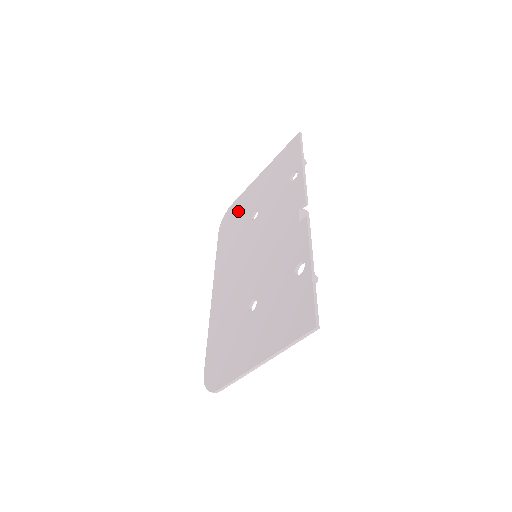
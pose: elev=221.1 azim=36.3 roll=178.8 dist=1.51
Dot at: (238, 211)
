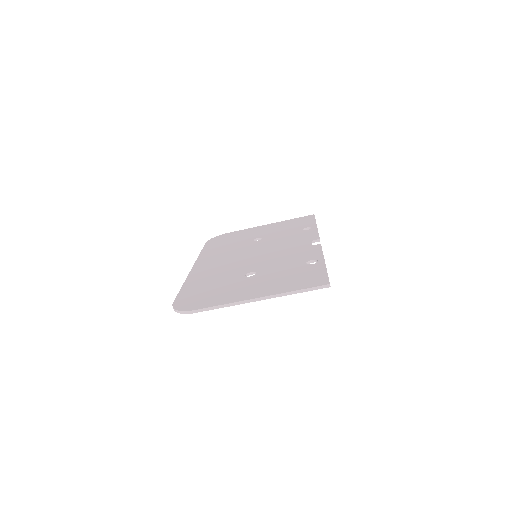
Dot at: (236, 236)
